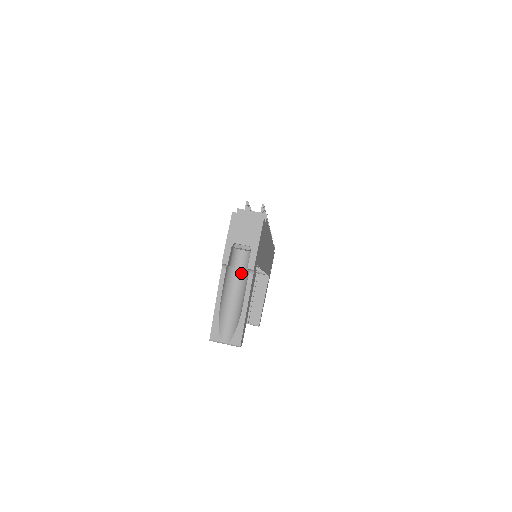
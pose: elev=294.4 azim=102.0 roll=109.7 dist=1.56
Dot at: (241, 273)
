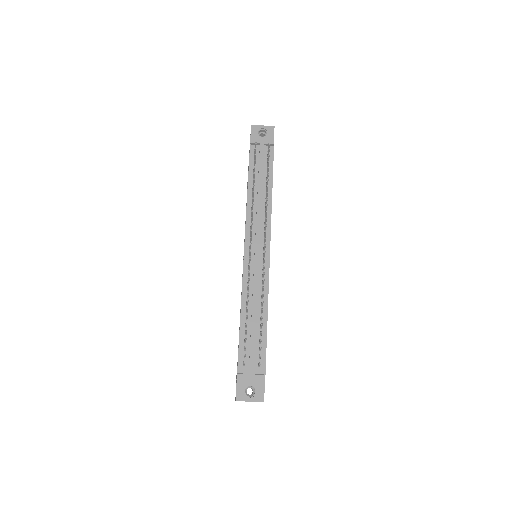
Dot at: occluded
